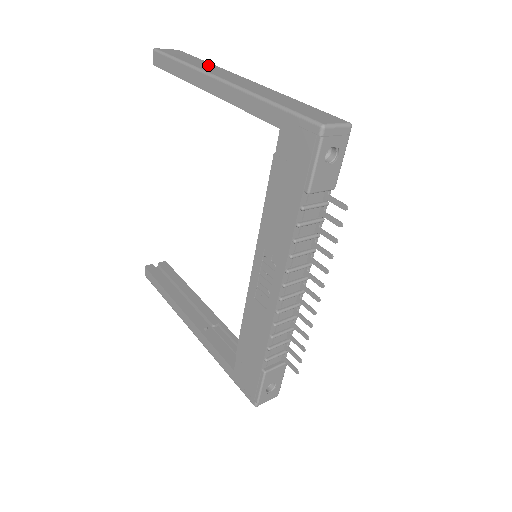
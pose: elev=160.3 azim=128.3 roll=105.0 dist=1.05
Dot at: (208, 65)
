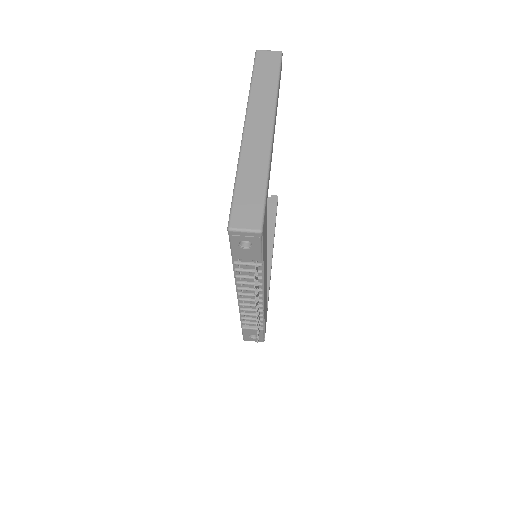
Dot at: (267, 94)
